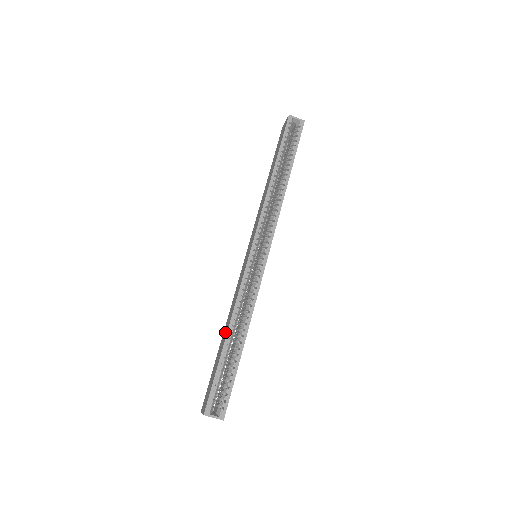
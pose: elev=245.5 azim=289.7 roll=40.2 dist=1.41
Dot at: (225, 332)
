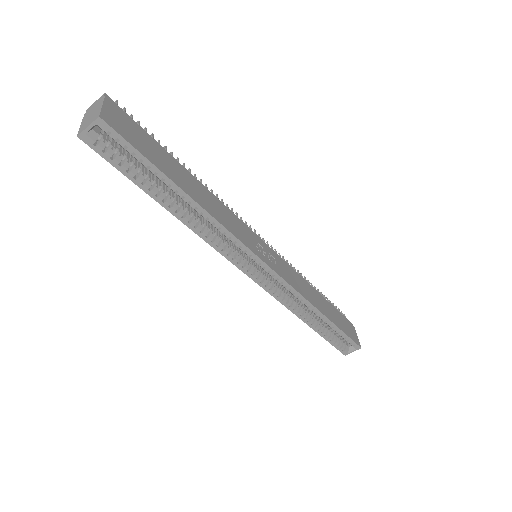
Dot at: occluded
